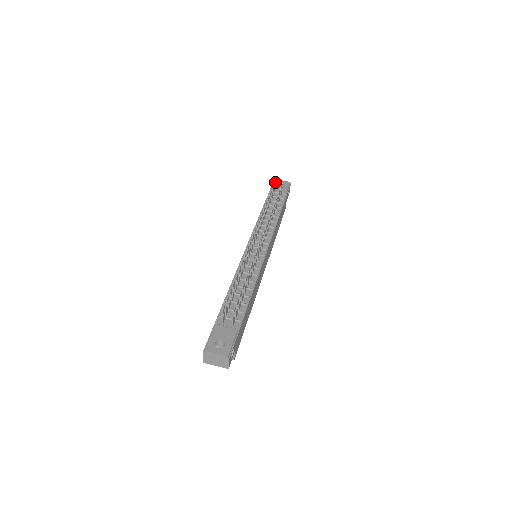
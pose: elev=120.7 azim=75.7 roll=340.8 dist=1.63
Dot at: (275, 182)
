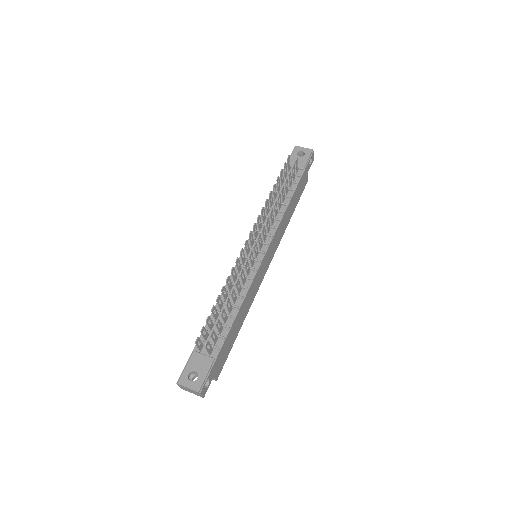
Dot at: (289, 157)
